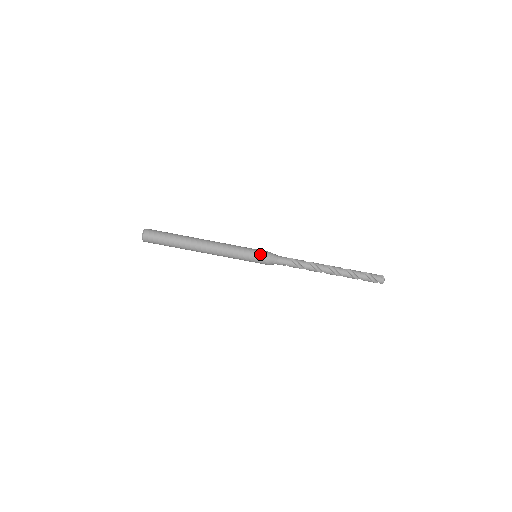
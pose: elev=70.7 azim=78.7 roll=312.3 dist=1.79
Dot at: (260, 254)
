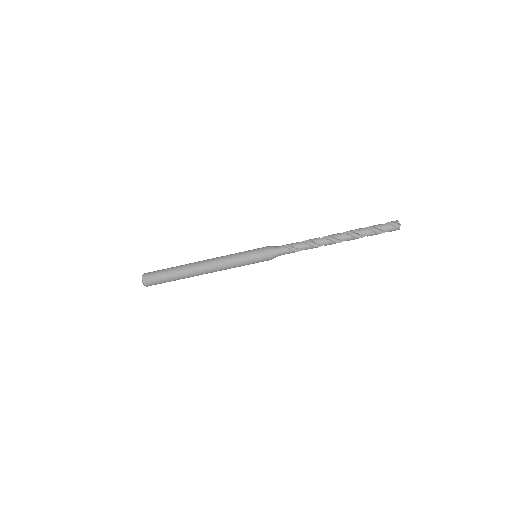
Dot at: (260, 261)
